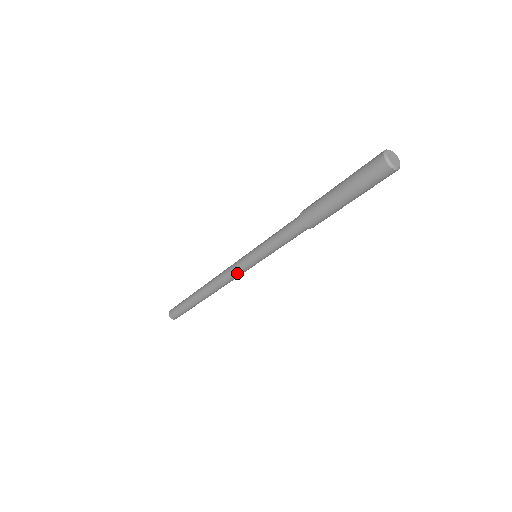
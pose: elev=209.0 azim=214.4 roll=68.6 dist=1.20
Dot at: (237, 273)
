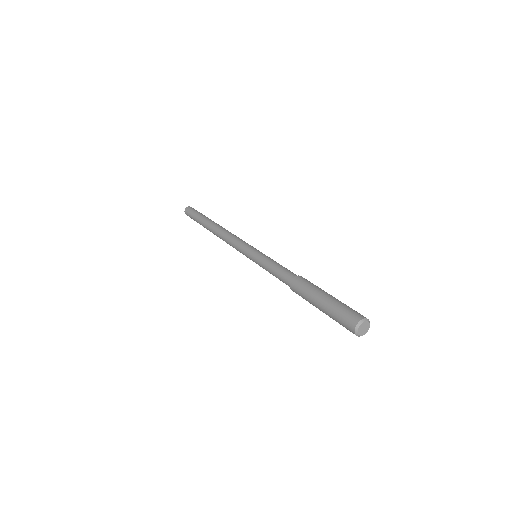
Dot at: occluded
